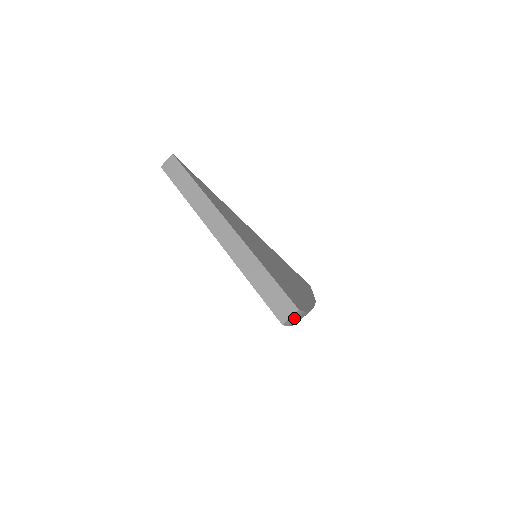
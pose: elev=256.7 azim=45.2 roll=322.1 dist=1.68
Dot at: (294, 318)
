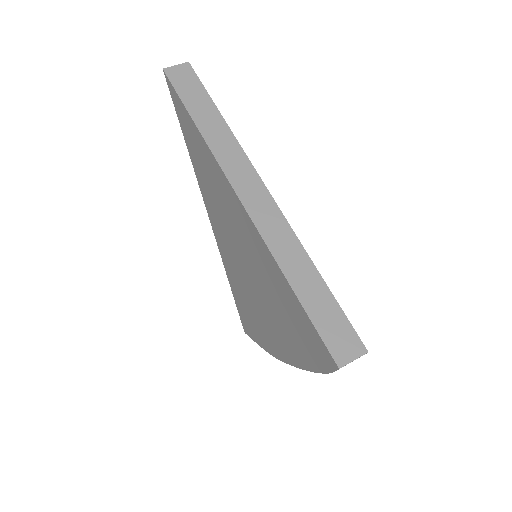
Dot at: occluded
